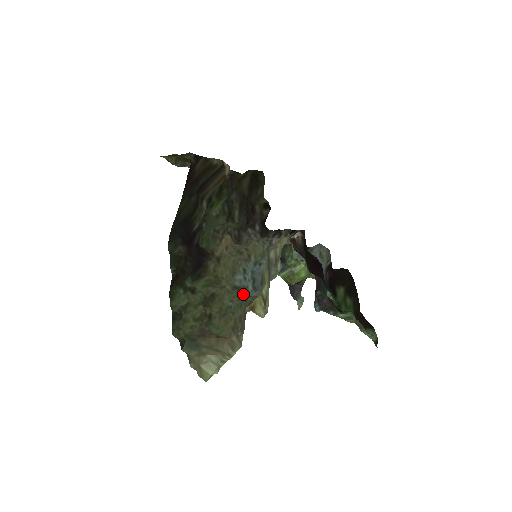
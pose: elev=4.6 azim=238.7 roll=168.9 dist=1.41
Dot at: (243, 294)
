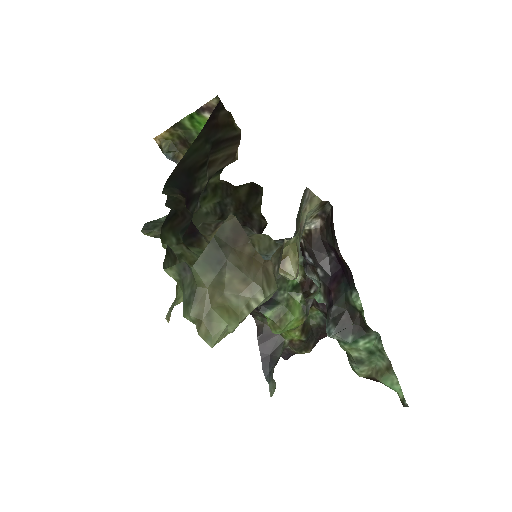
Dot at: occluded
